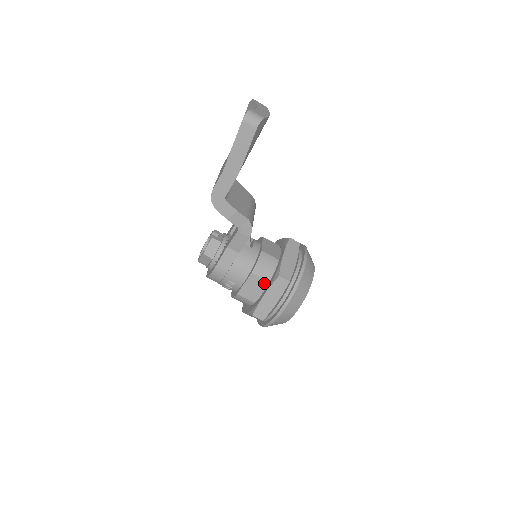
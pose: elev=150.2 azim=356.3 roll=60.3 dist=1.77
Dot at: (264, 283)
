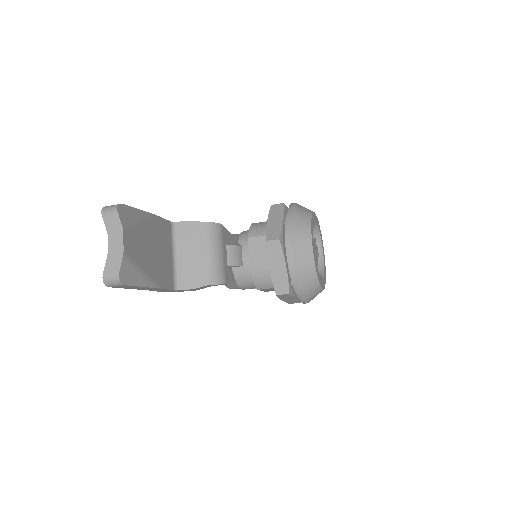
Dot at: occluded
